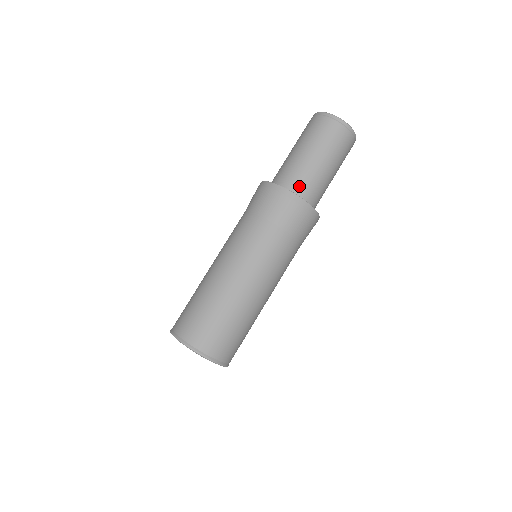
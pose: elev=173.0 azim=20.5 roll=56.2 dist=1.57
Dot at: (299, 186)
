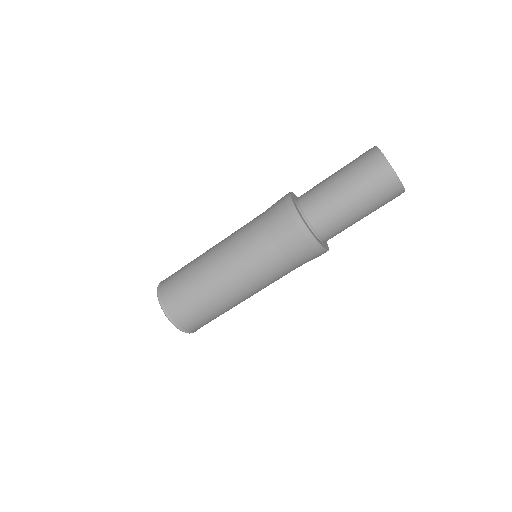
Dot at: (323, 228)
